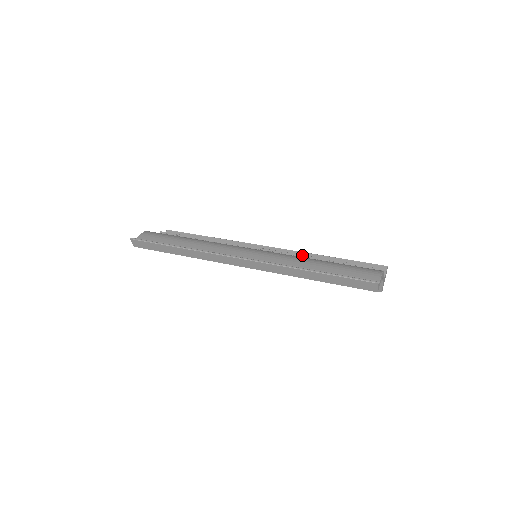
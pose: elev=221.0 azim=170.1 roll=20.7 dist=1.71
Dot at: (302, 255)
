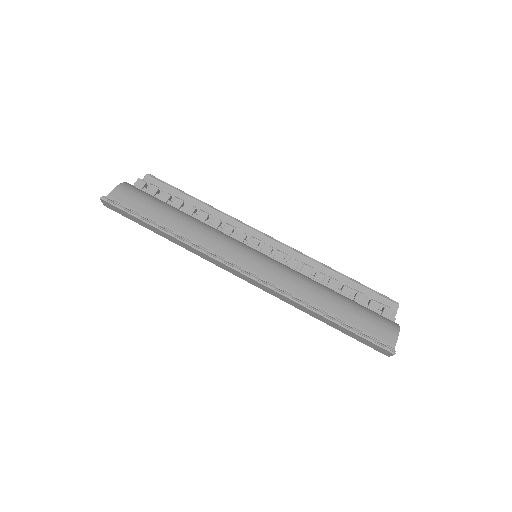
Dot at: (309, 267)
